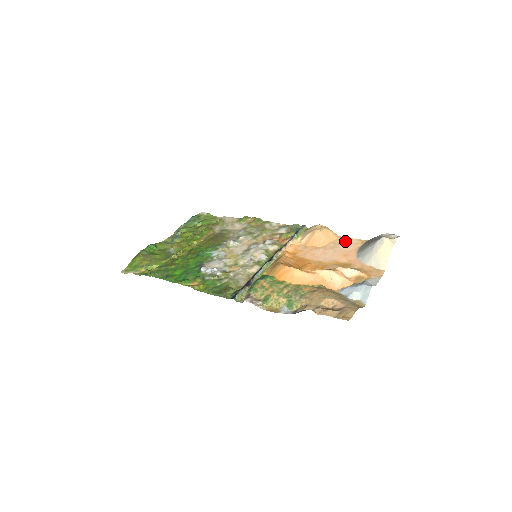
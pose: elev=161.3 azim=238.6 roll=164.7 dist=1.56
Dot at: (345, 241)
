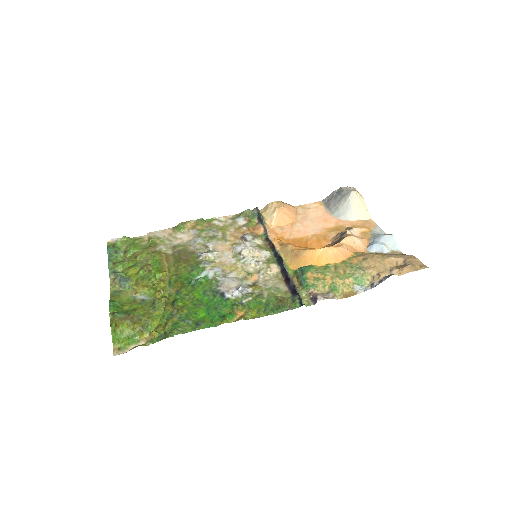
Dot at: (306, 208)
